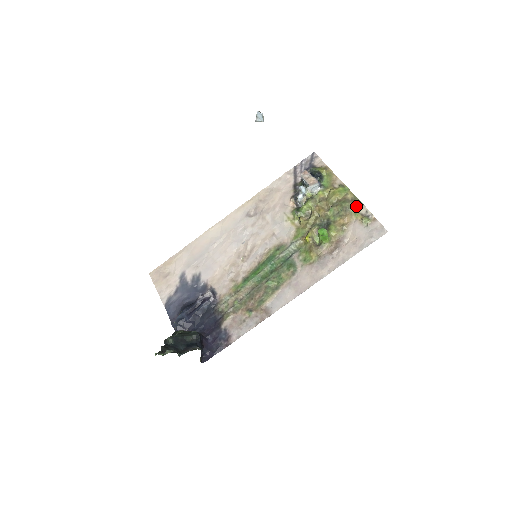
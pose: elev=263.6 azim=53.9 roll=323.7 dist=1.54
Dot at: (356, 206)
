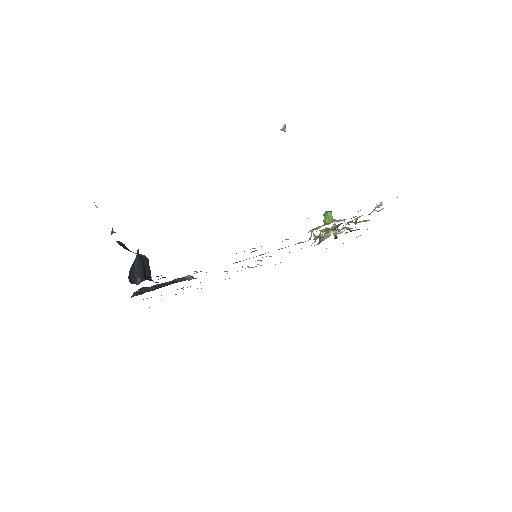
Dot at: occluded
